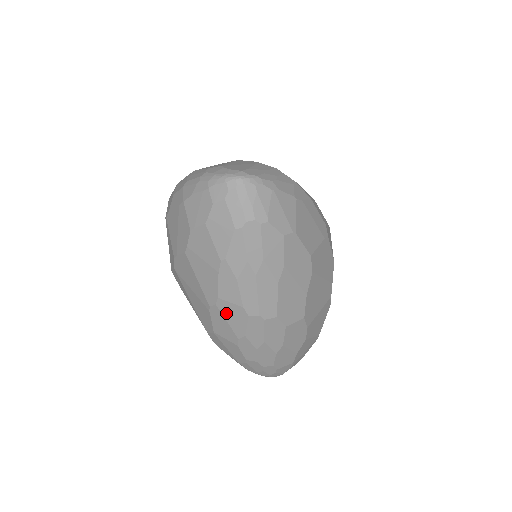
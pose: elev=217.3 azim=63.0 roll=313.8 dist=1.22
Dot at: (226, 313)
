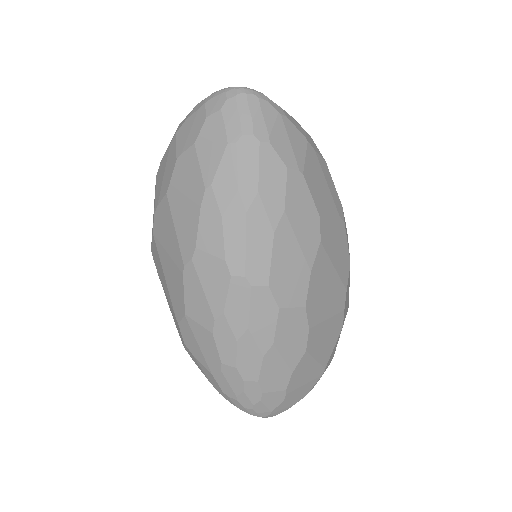
Dot at: (203, 273)
